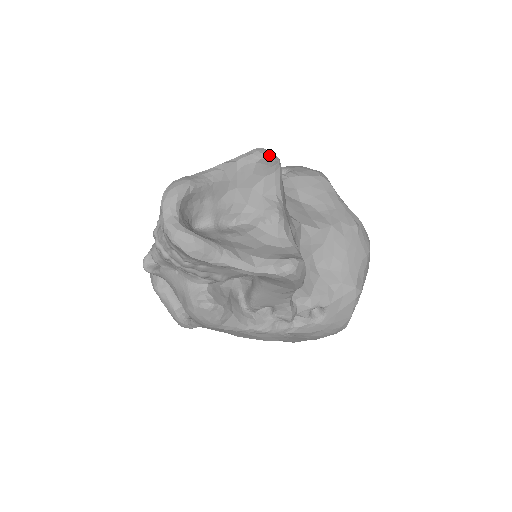
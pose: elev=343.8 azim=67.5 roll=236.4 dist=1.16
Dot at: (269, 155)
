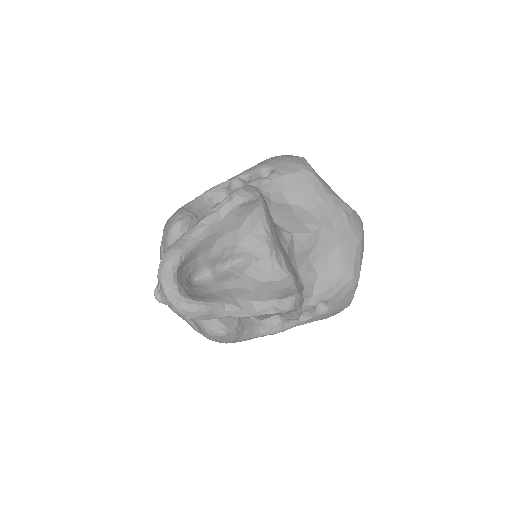
Dot at: (249, 196)
